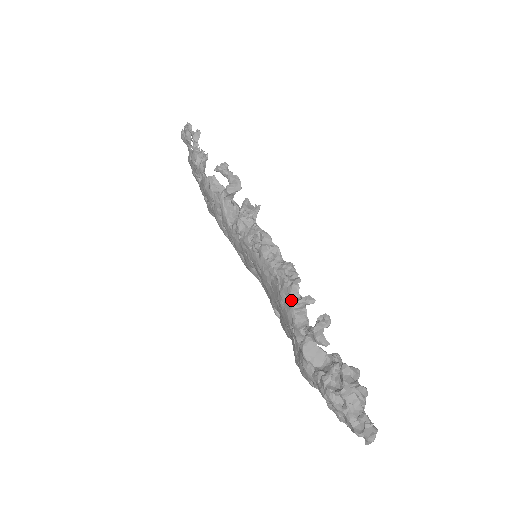
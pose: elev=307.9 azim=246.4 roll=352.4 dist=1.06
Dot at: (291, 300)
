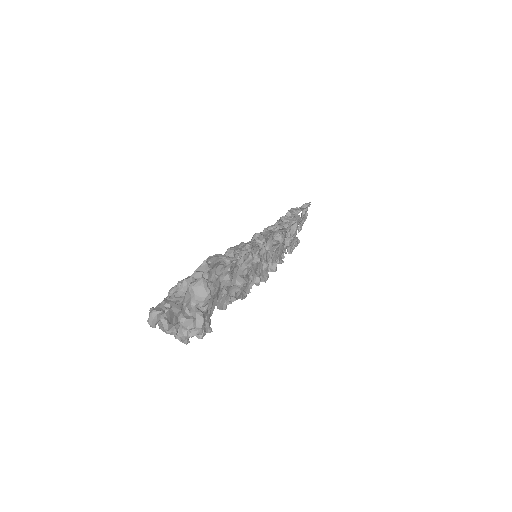
Dot at: (229, 248)
